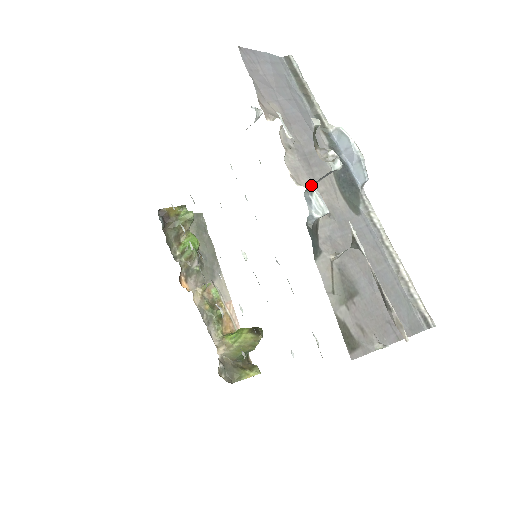
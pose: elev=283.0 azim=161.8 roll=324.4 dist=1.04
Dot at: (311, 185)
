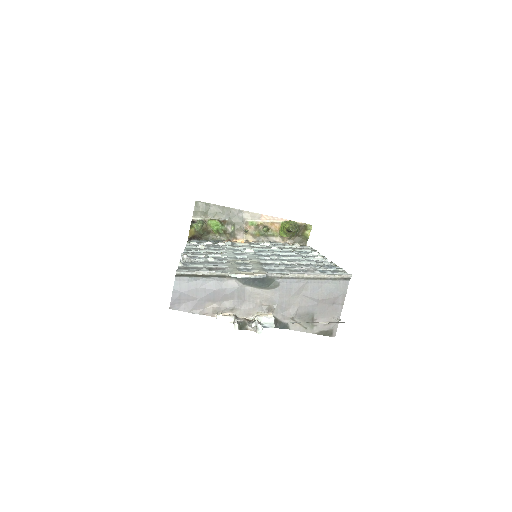
Dot at: occluded
